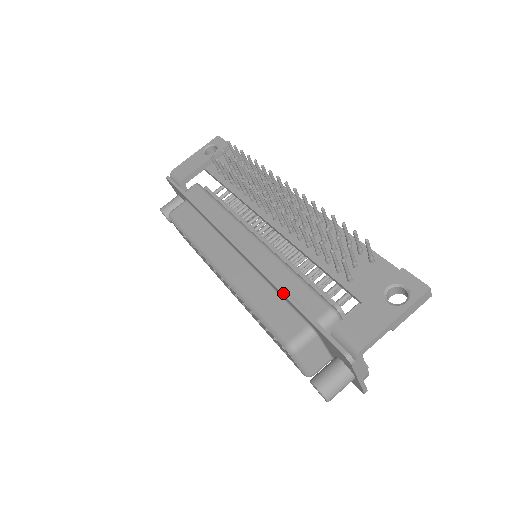
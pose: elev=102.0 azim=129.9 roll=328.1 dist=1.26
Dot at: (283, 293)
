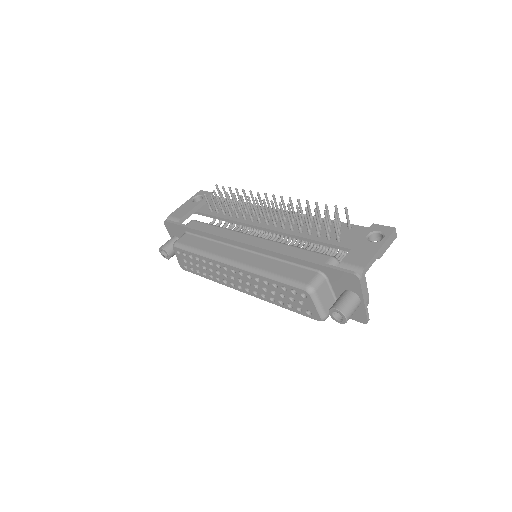
Dot at: (294, 256)
